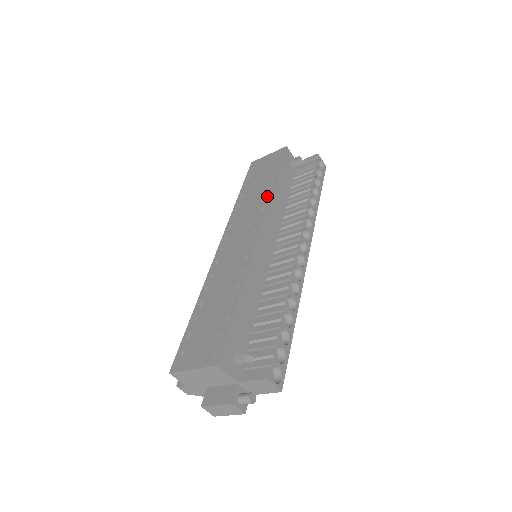
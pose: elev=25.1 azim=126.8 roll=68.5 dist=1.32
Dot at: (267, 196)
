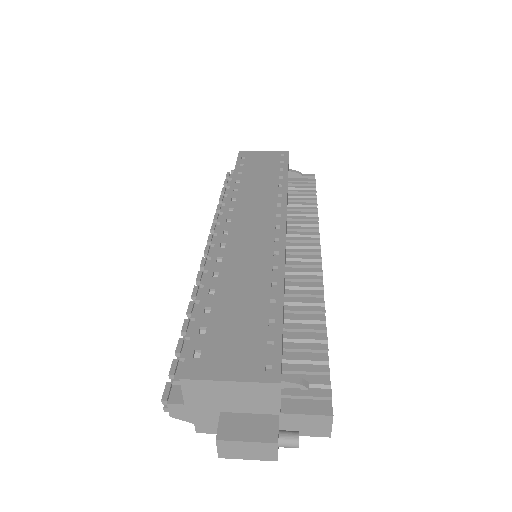
Dot at: (282, 193)
